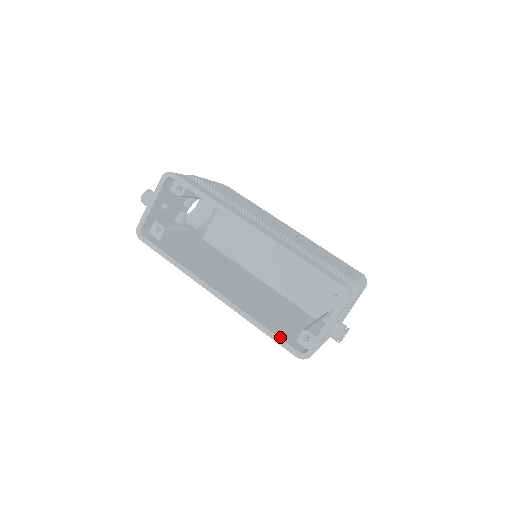
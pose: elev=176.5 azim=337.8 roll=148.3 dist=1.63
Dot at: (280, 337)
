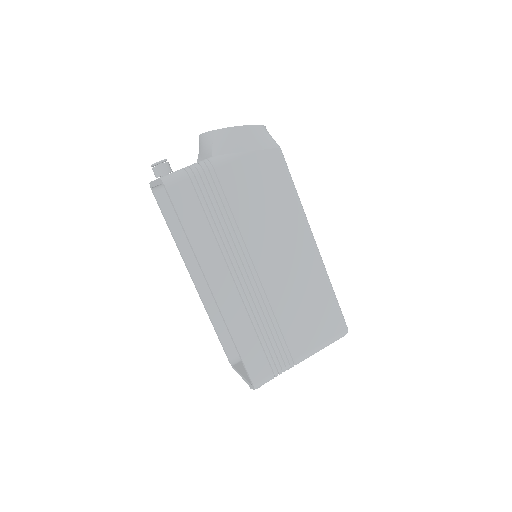
Dot at: (223, 342)
